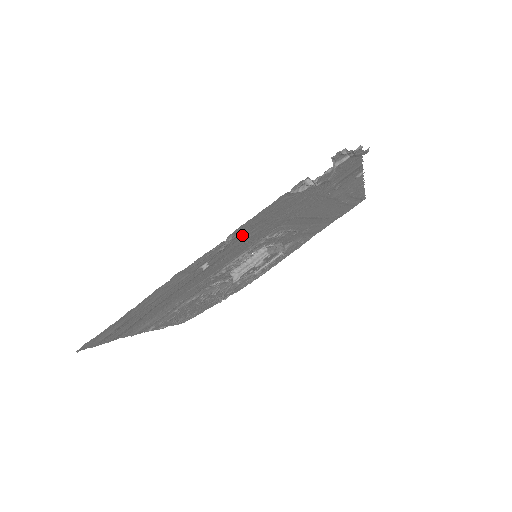
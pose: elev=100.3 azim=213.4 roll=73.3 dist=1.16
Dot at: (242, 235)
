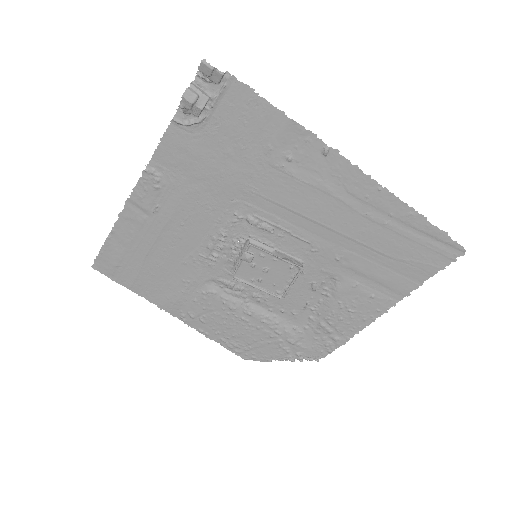
Dot at: (174, 179)
